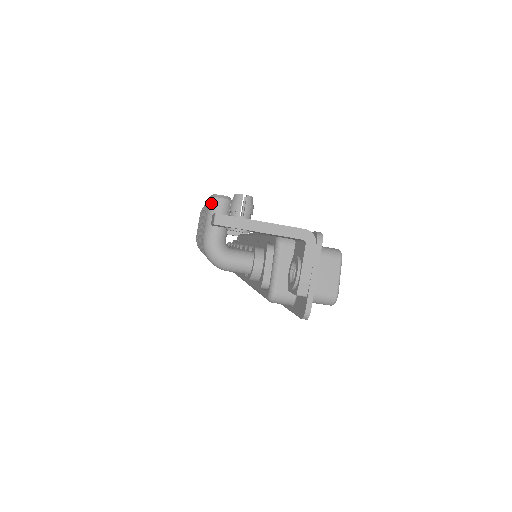
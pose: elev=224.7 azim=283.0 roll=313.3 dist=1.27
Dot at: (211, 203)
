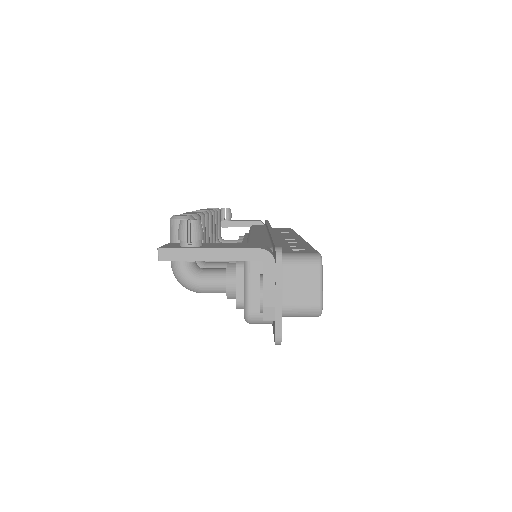
Dot at: (171, 226)
